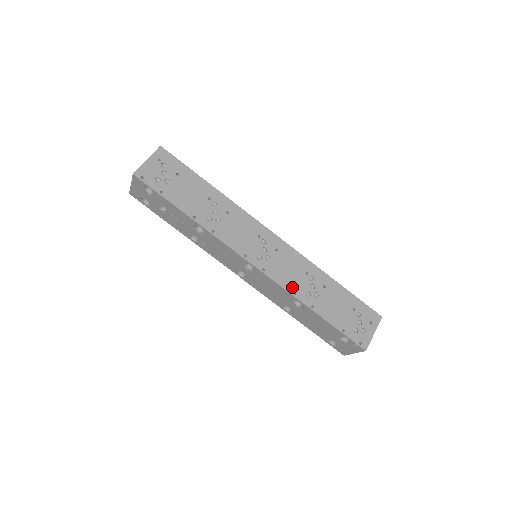
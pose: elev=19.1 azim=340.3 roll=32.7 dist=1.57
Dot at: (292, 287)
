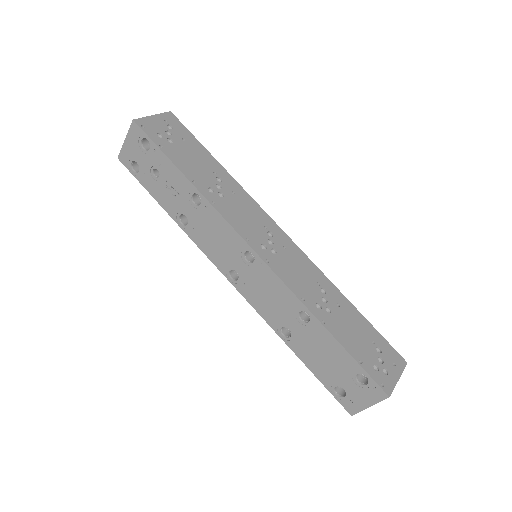
Dot at: (300, 291)
